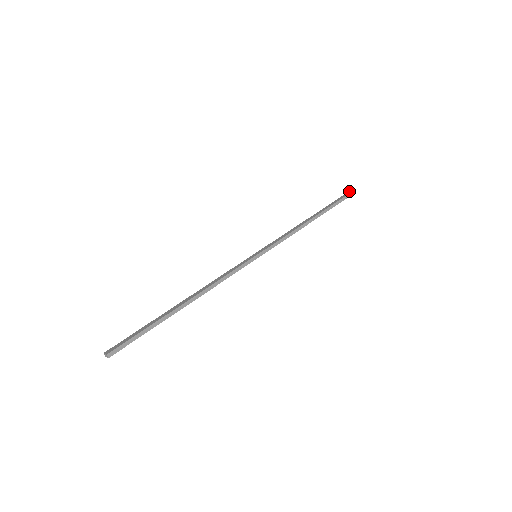
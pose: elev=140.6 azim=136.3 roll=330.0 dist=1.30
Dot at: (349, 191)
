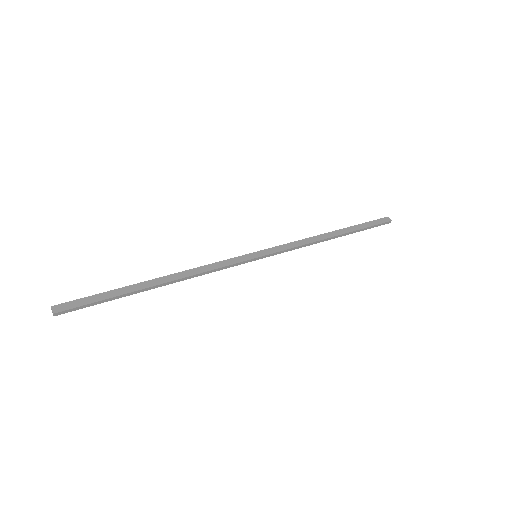
Dot at: (386, 217)
